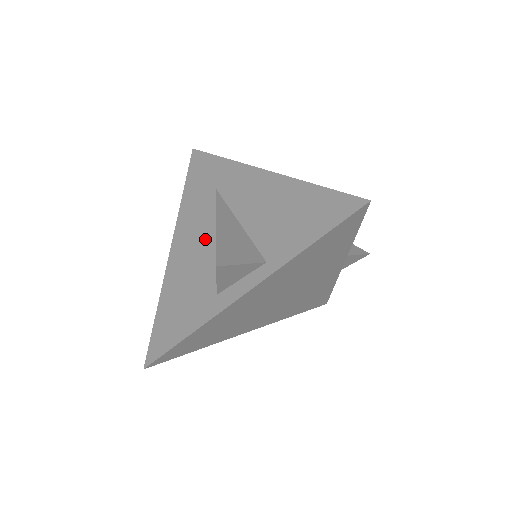
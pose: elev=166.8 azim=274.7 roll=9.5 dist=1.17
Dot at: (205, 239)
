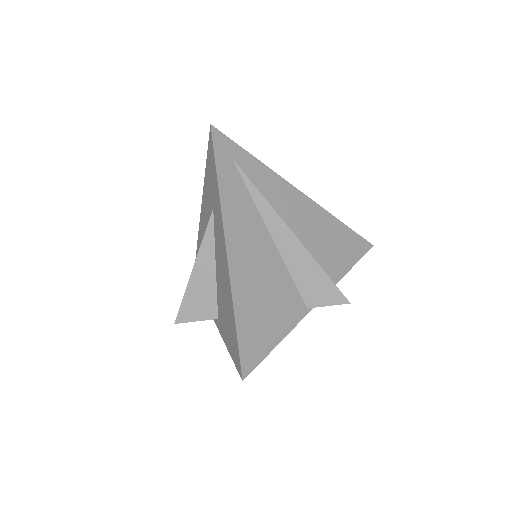
Dot at: occluded
